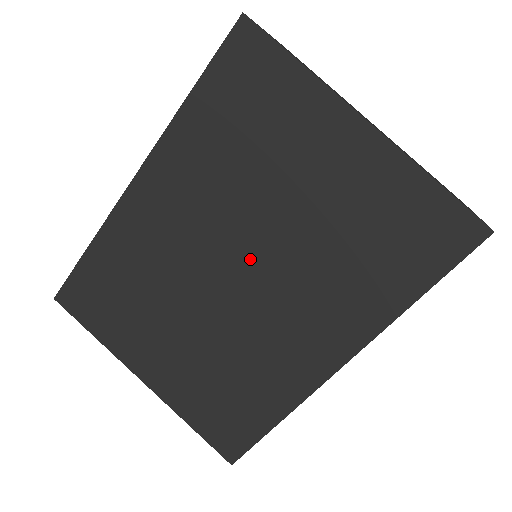
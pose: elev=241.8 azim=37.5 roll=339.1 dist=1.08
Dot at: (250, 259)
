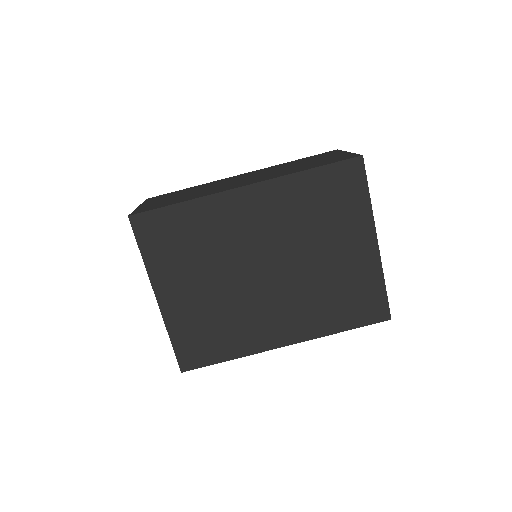
Dot at: (279, 269)
